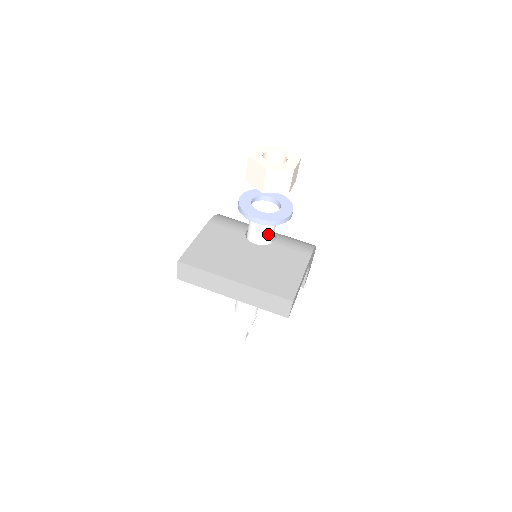
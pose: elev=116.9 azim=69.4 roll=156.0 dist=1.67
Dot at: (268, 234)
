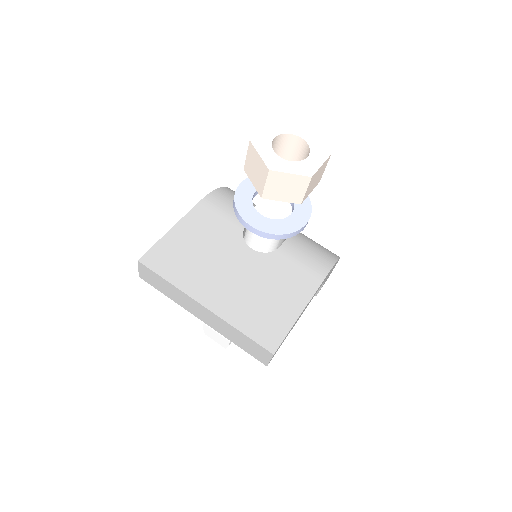
Dot at: (270, 241)
